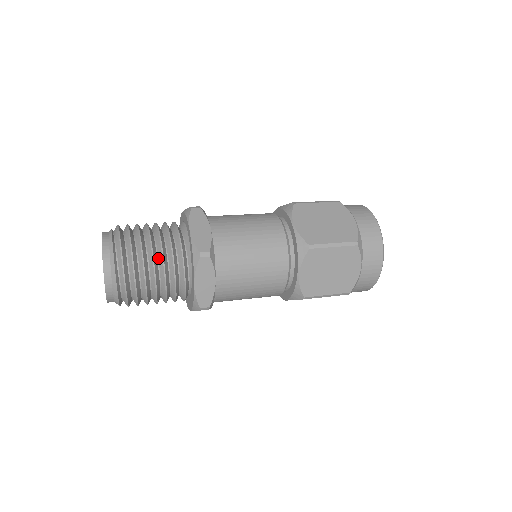
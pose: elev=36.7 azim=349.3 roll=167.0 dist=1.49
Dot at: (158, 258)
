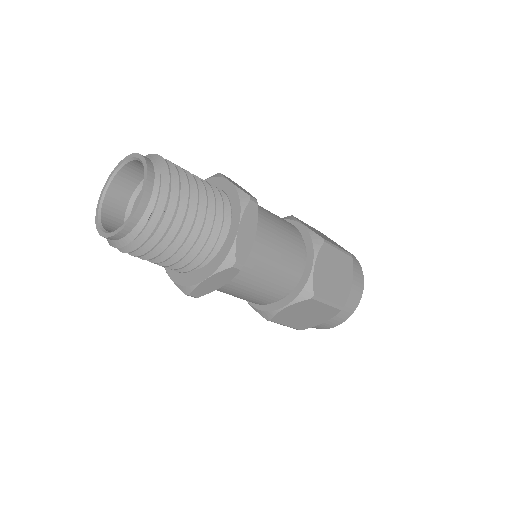
Dot at: (189, 235)
